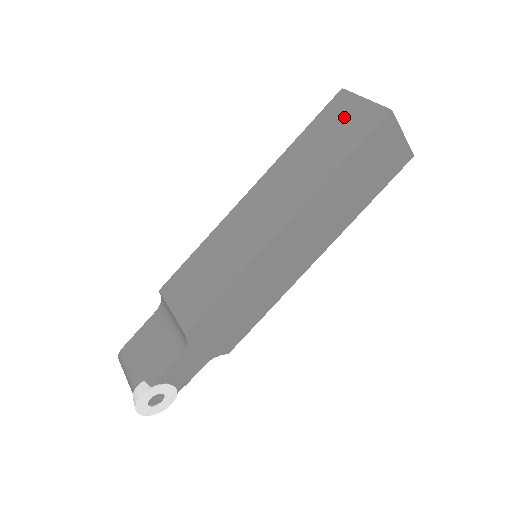
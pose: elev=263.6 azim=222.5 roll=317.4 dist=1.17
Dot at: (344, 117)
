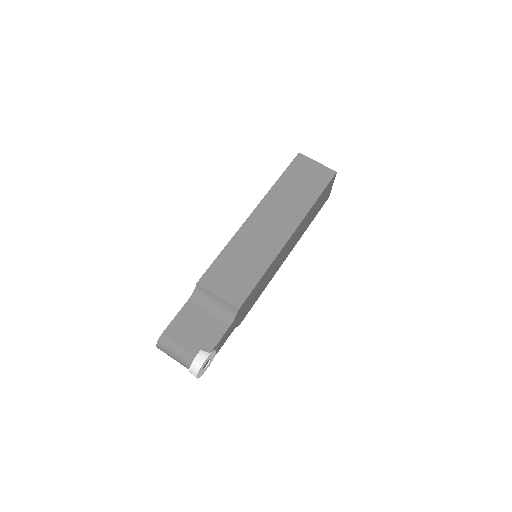
Dot at: (308, 171)
